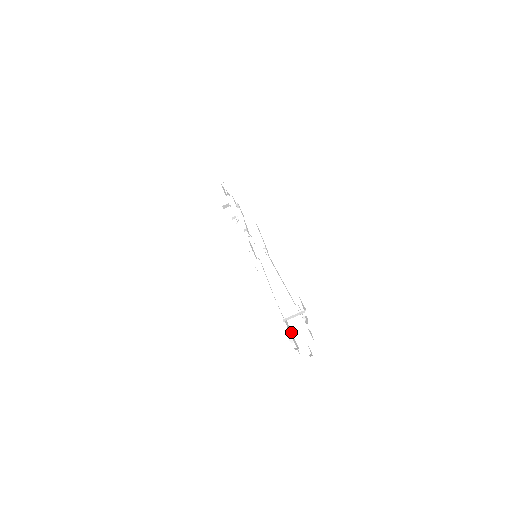
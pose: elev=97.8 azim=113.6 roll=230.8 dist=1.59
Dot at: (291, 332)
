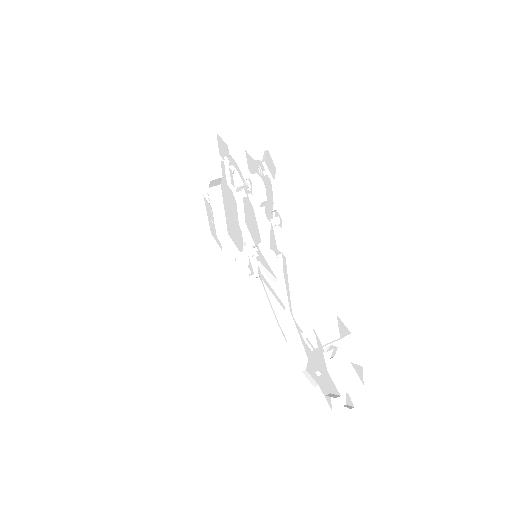
Dot at: (325, 369)
